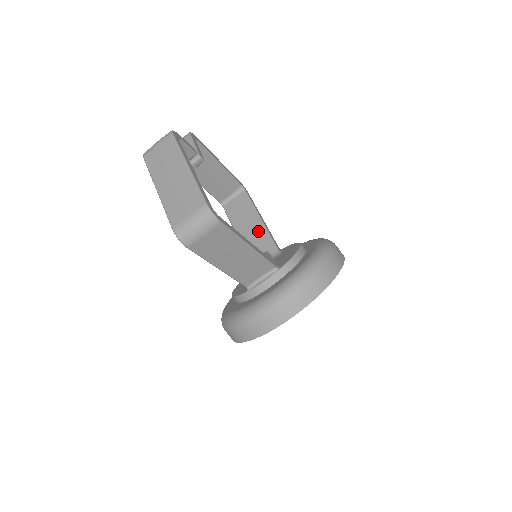
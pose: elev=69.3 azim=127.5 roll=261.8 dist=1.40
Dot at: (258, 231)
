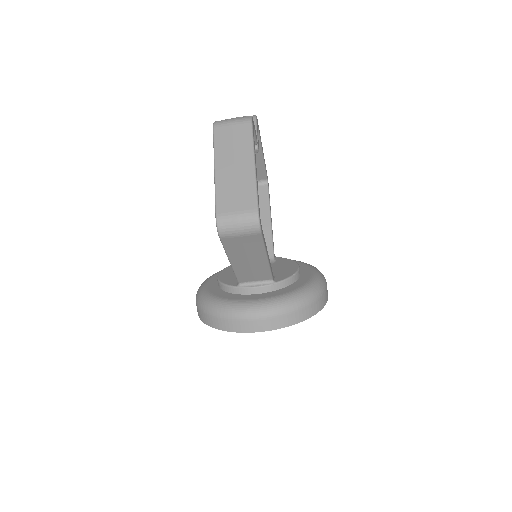
Dot at: (263, 230)
